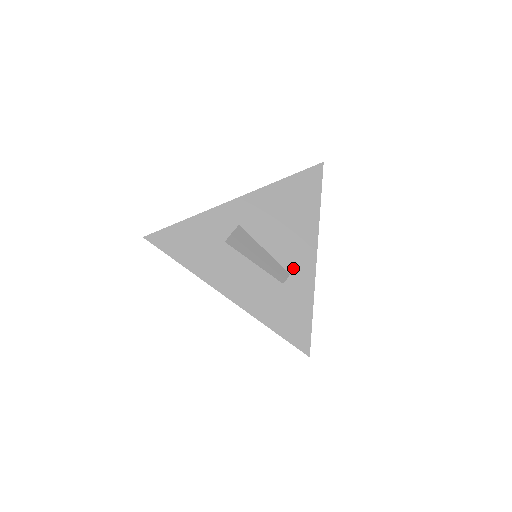
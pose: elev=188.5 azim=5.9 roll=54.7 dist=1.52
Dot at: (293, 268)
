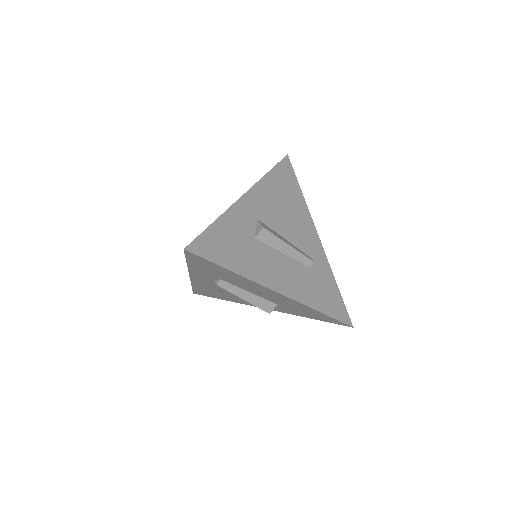
Dot at: (310, 251)
